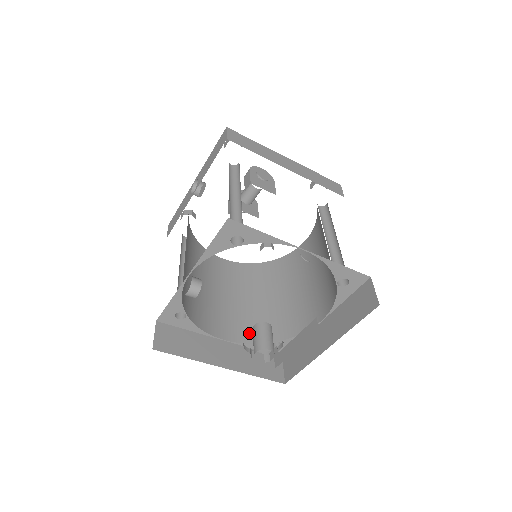
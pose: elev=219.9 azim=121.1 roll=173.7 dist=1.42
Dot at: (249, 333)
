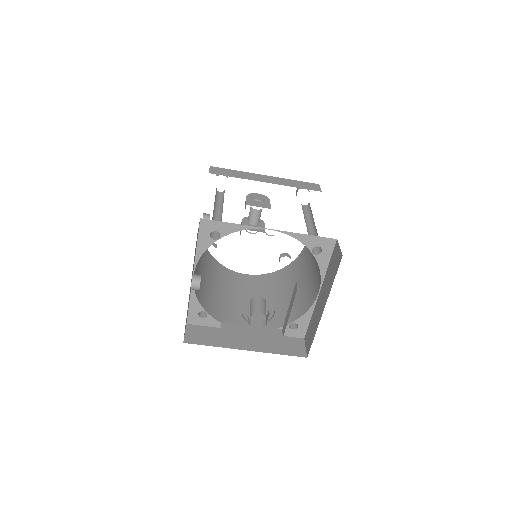
Dot at: (269, 322)
